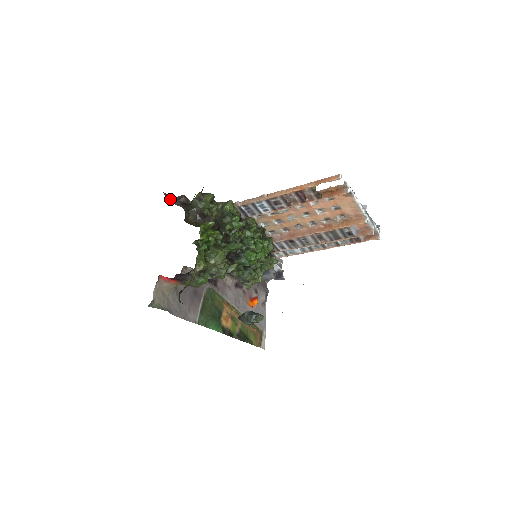
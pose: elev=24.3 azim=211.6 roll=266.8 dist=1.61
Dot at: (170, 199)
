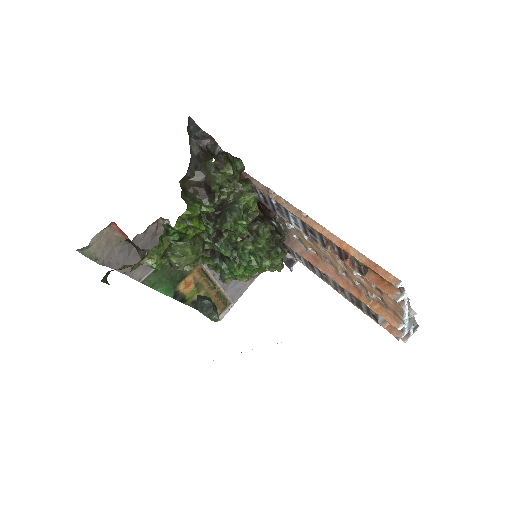
Dot at: (194, 129)
